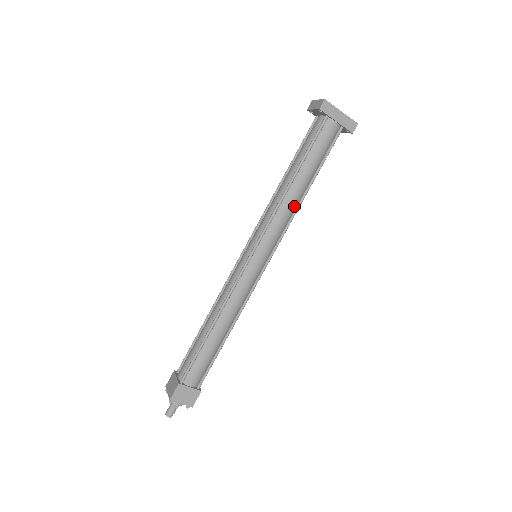
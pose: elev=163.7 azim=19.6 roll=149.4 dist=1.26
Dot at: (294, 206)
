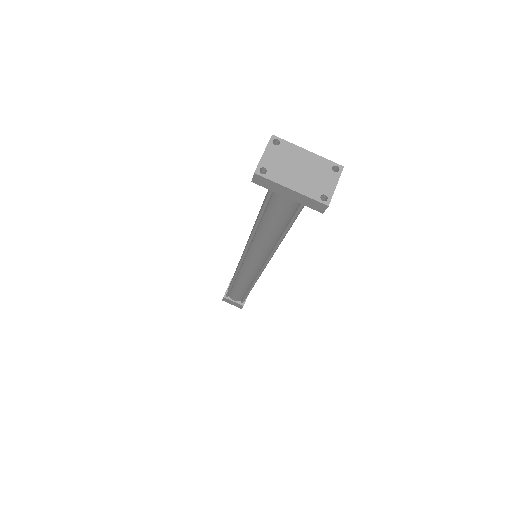
Dot at: (270, 247)
